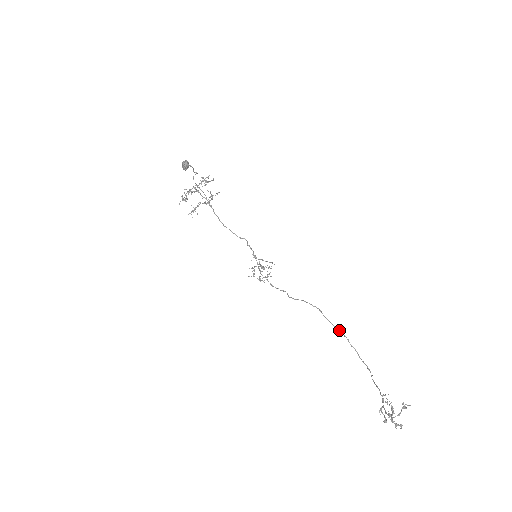
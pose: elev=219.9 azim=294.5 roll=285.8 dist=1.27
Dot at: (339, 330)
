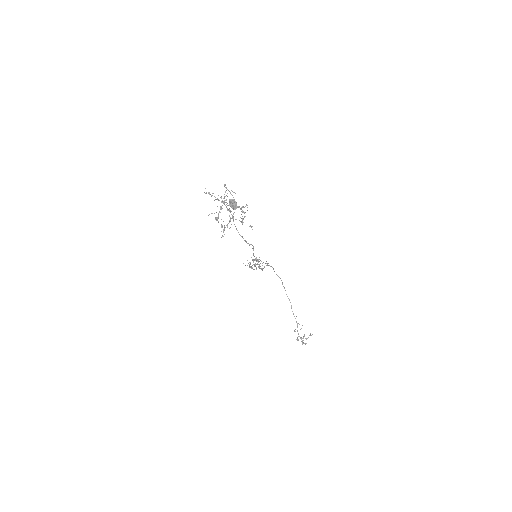
Dot at: (279, 277)
